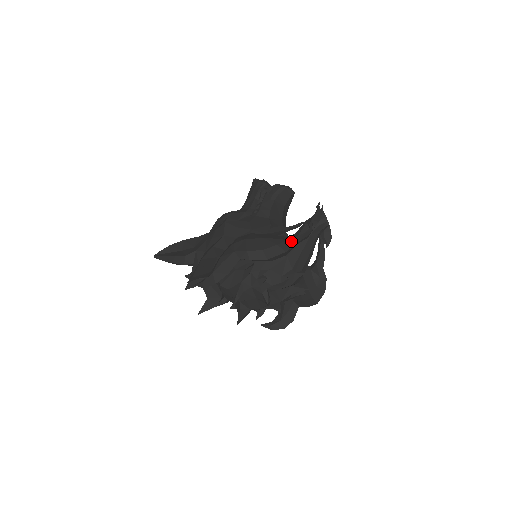
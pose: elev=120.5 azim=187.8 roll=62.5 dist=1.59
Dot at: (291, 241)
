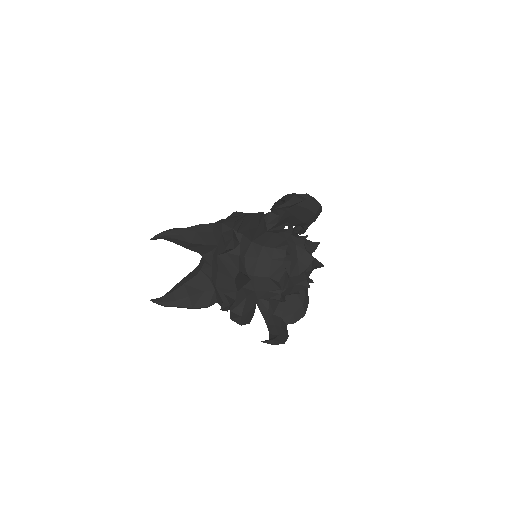
Dot at: occluded
